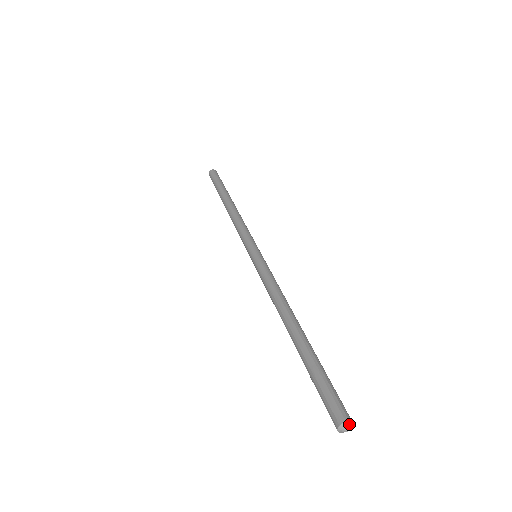
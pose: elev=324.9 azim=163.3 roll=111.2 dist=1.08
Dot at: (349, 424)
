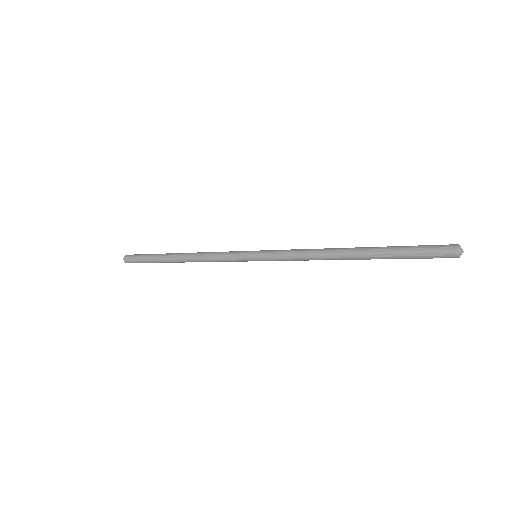
Dot at: (460, 246)
